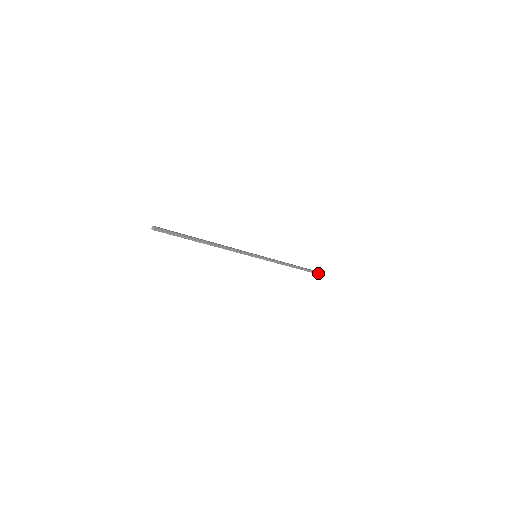
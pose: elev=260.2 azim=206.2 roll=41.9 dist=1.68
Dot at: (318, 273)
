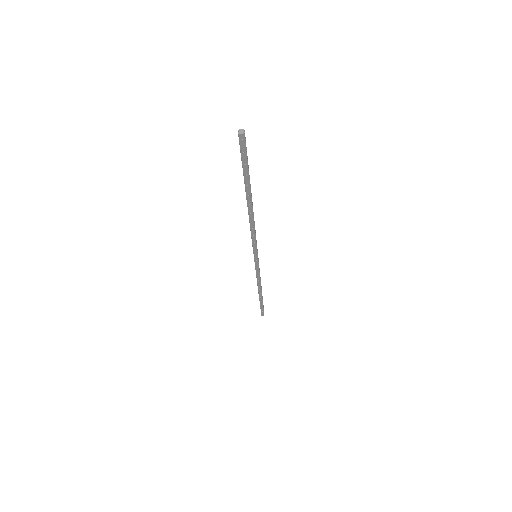
Dot at: (263, 313)
